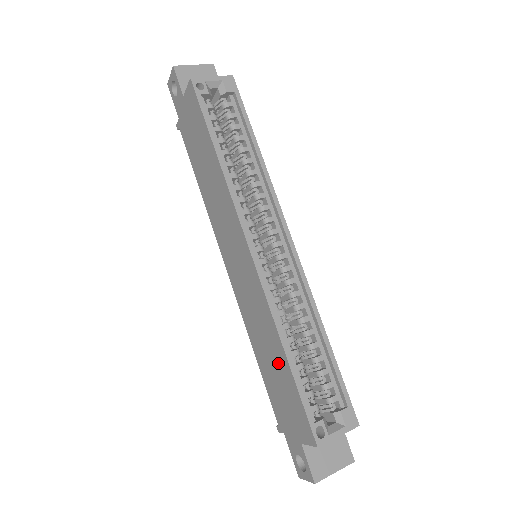
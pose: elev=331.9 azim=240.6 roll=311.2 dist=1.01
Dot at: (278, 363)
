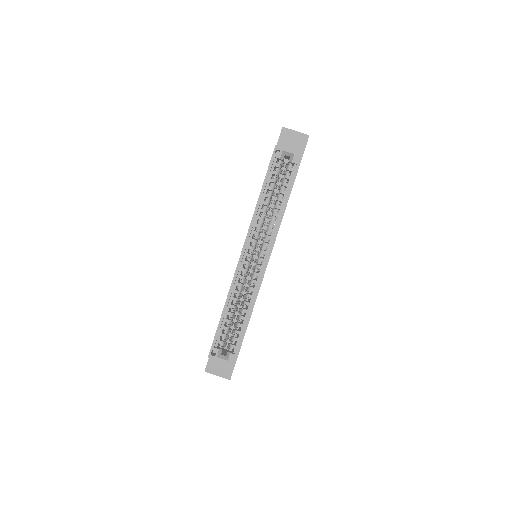
Dot at: occluded
